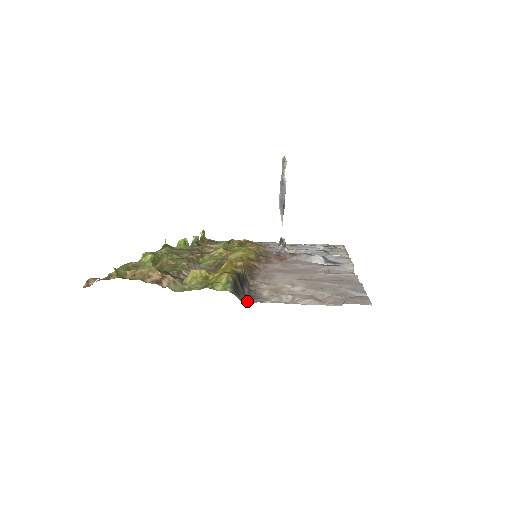
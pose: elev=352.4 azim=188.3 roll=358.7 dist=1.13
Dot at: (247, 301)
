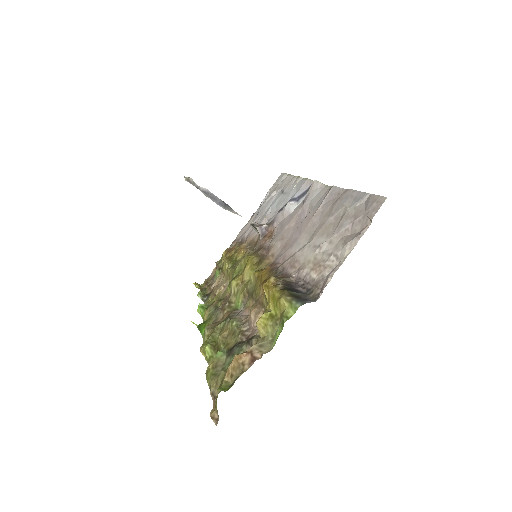
Dot at: (316, 296)
